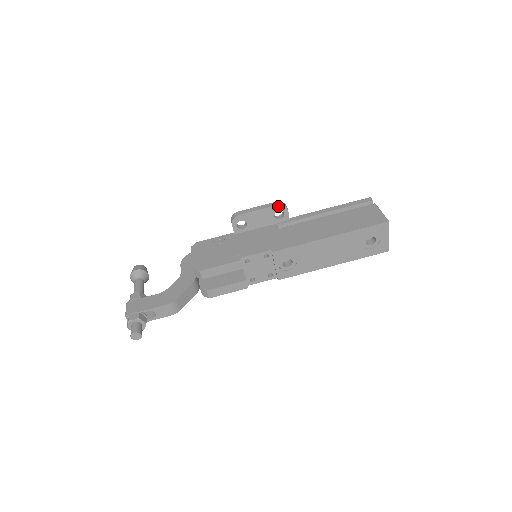
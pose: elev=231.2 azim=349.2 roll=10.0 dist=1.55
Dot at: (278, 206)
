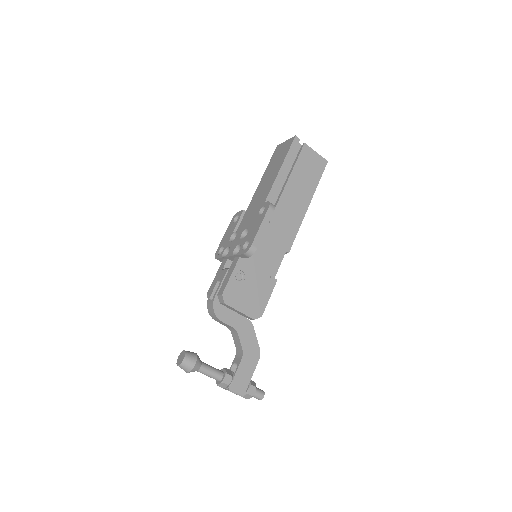
Dot at: (273, 212)
